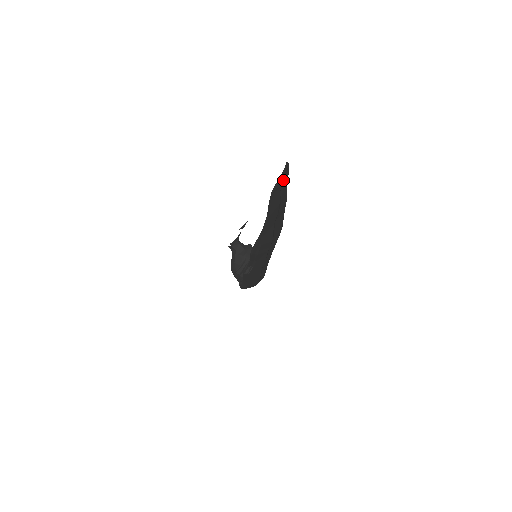
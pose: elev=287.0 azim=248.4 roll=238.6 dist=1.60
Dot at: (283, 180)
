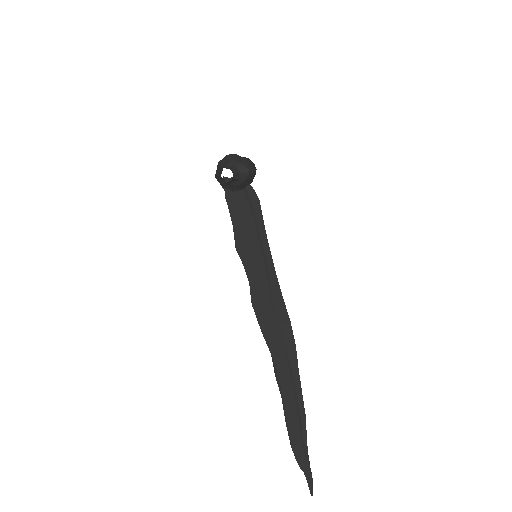
Dot at: (305, 464)
